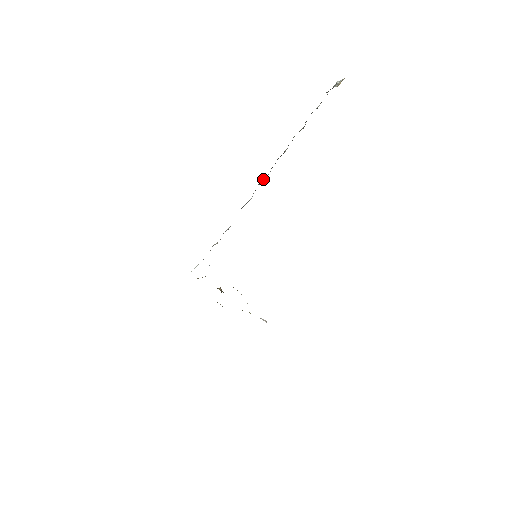
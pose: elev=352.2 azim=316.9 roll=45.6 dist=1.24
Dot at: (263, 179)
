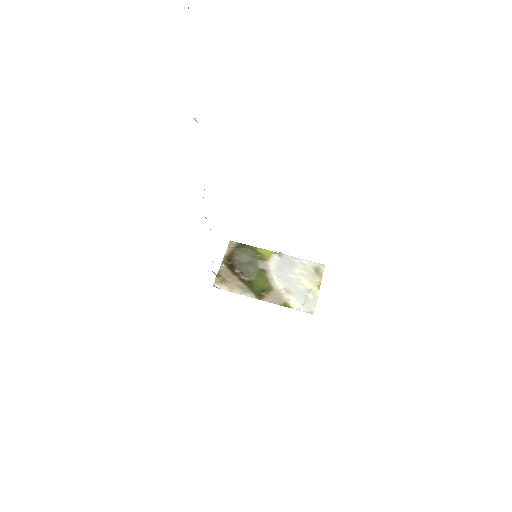
Dot at: occluded
